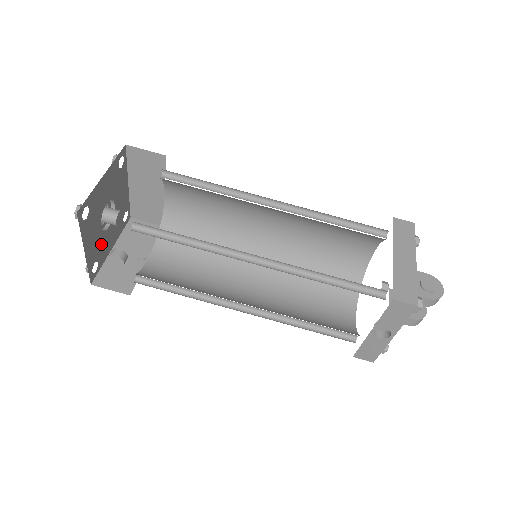
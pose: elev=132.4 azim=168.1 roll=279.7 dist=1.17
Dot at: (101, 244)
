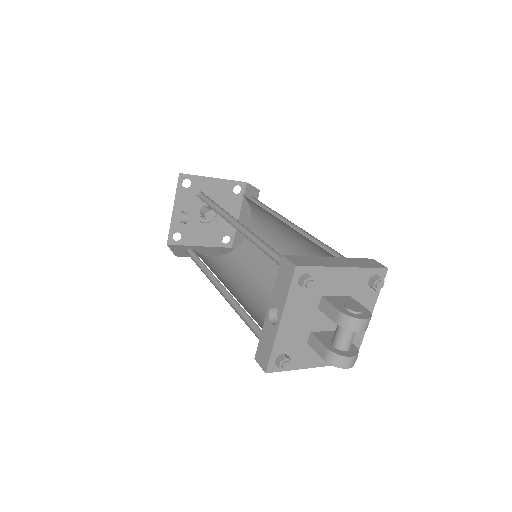
Dot at: (191, 227)
